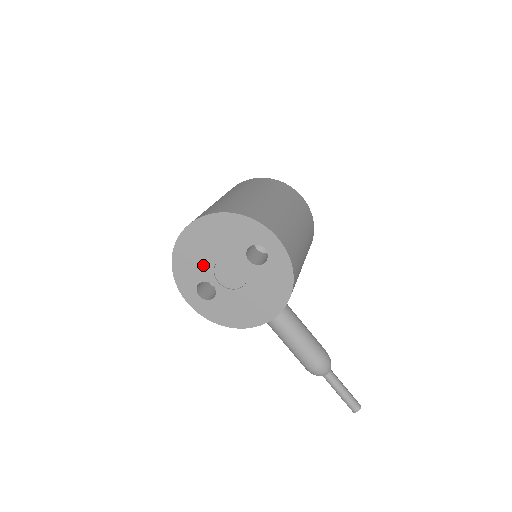
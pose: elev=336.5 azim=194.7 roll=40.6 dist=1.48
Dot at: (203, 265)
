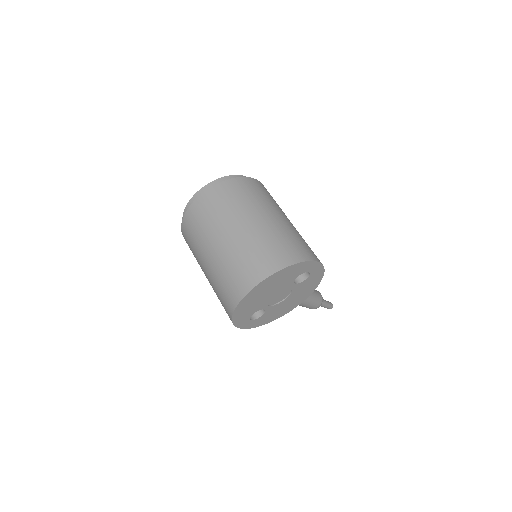
Dot at: (259, 303)
